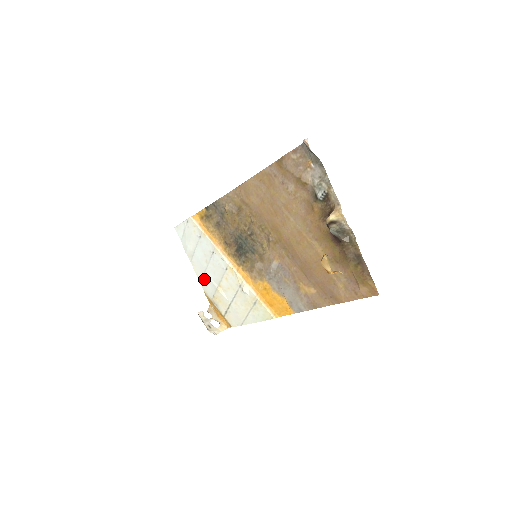
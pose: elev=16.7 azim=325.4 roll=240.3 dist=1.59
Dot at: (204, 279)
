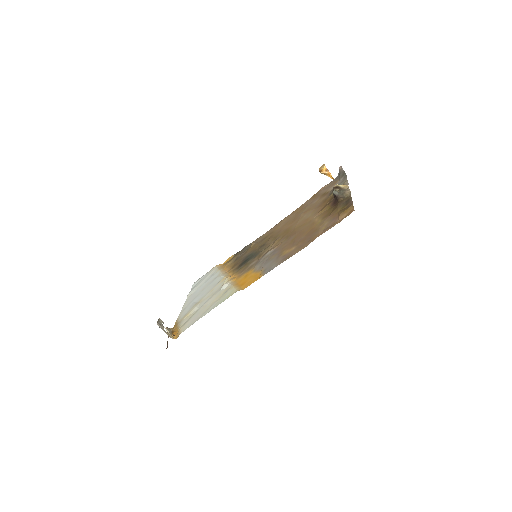
Dot at: (187, 307)
